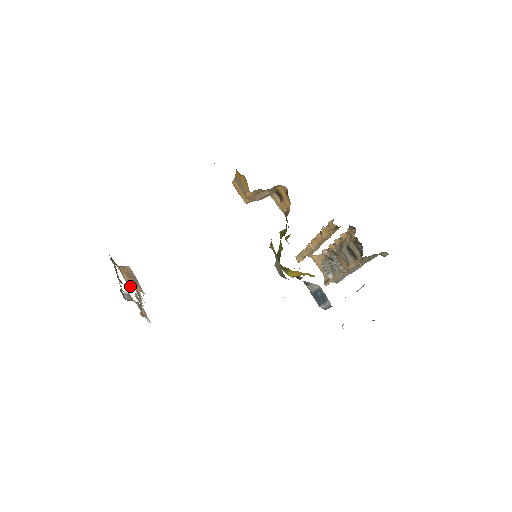
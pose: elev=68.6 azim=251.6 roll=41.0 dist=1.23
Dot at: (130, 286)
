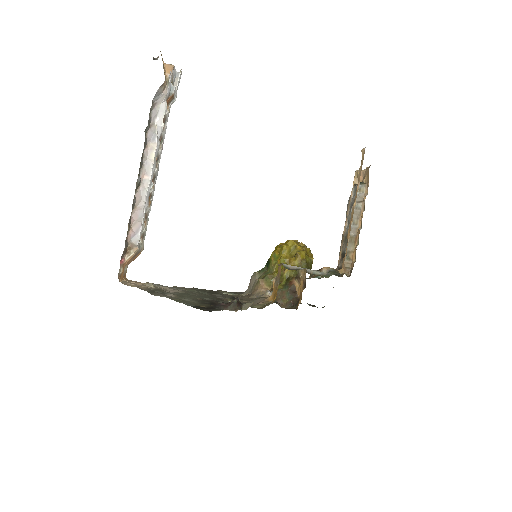
Dot at: occluded
